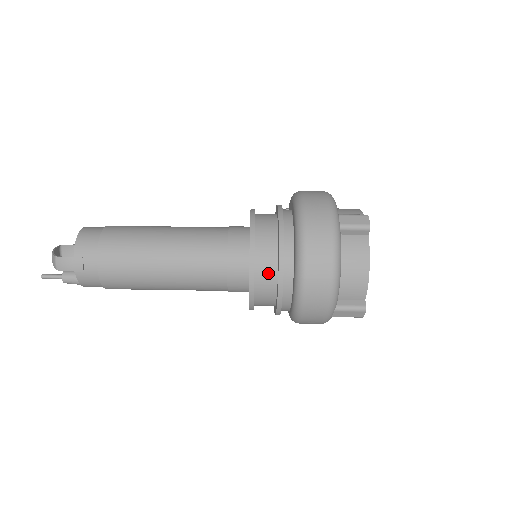
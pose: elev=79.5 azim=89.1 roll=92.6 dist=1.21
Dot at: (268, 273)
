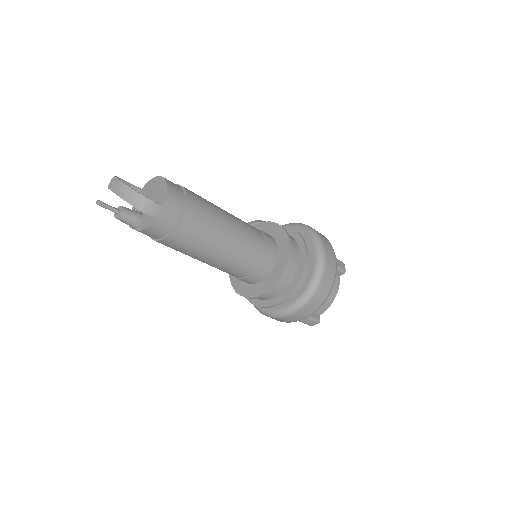
Dot at: (287, 280)
